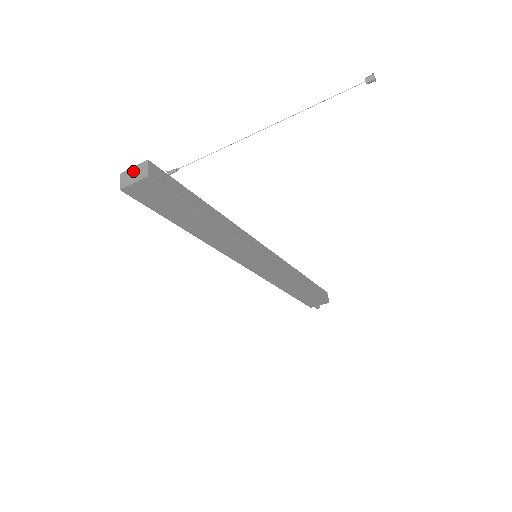
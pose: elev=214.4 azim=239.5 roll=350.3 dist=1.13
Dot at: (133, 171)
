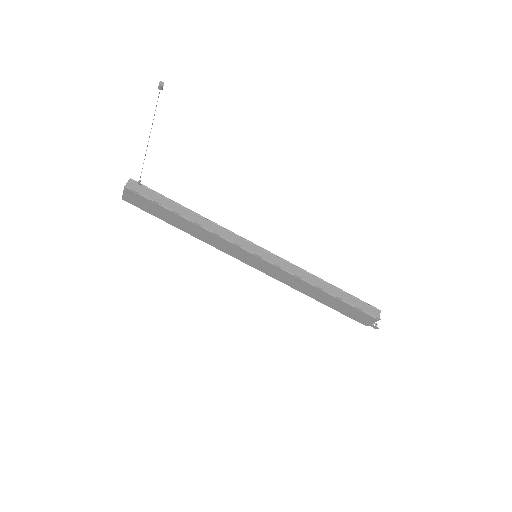
Dot at: occluded
